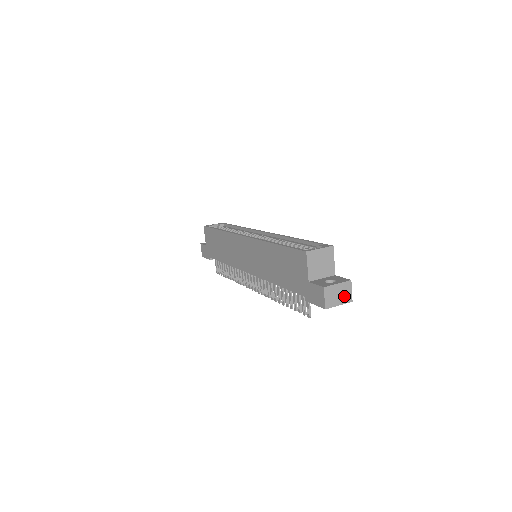
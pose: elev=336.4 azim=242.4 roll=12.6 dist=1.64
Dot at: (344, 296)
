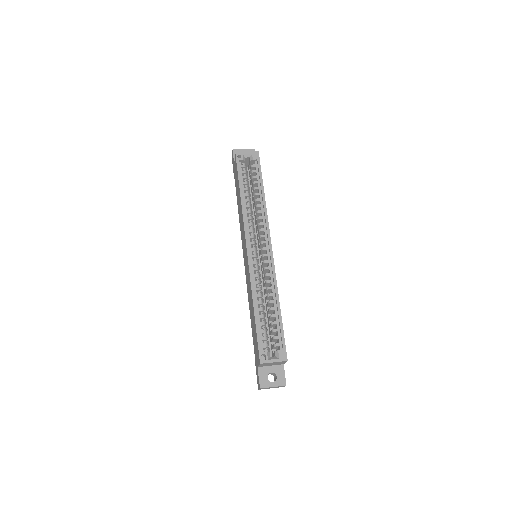
Dot at: (277, 387)
